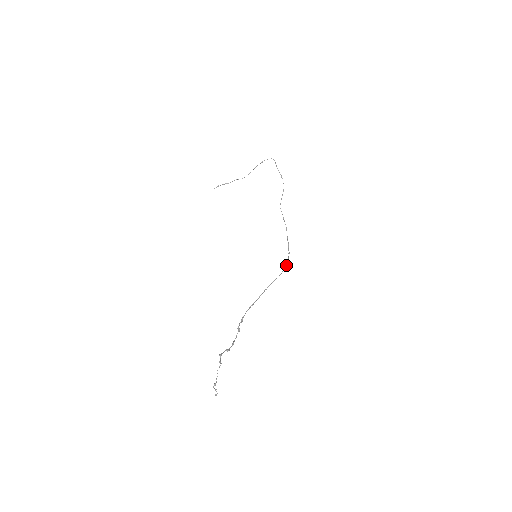
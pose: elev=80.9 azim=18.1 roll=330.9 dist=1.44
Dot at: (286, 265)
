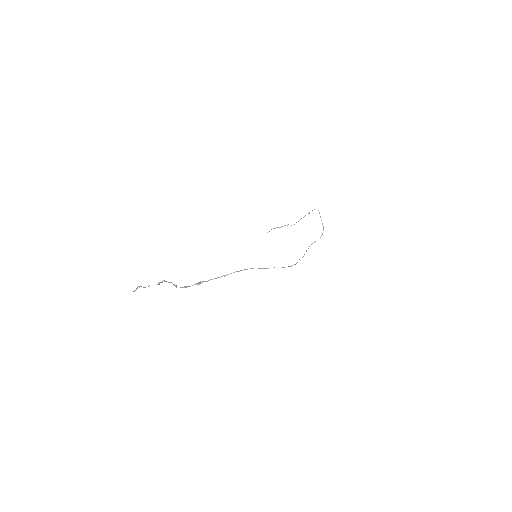
Dot at: occluded
